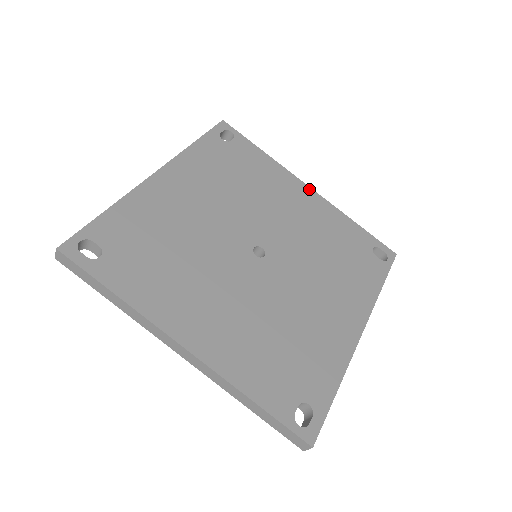
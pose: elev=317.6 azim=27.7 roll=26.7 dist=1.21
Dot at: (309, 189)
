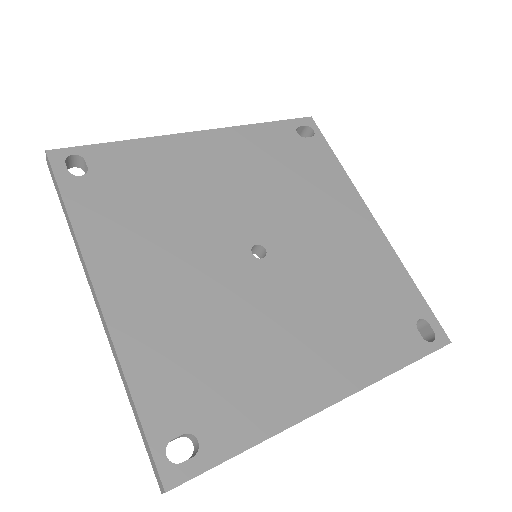
Dot at: (372, 220)
